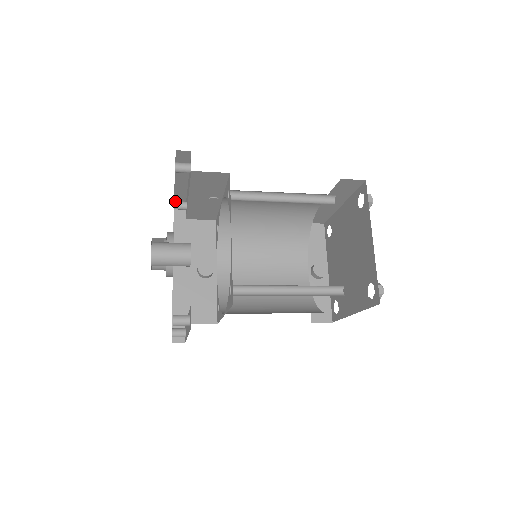
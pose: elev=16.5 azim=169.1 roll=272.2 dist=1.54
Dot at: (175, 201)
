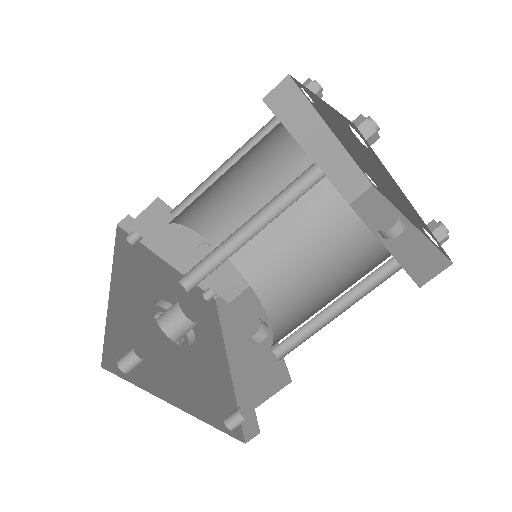
Dot at: (204, 292)
